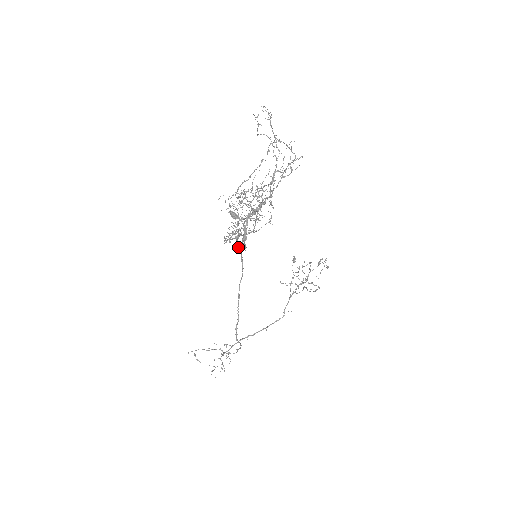
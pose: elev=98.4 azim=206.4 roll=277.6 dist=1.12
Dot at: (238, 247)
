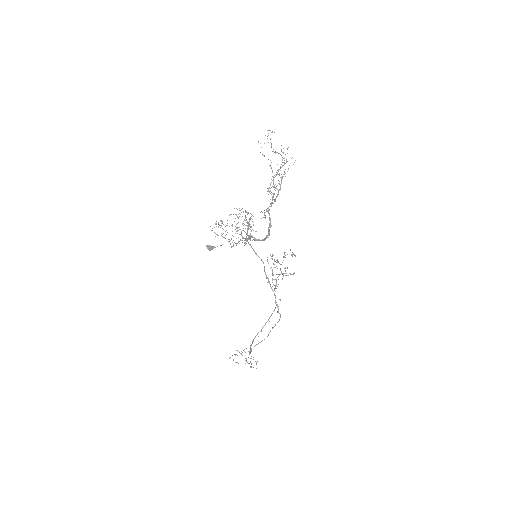
Dot at: (260, 240)
